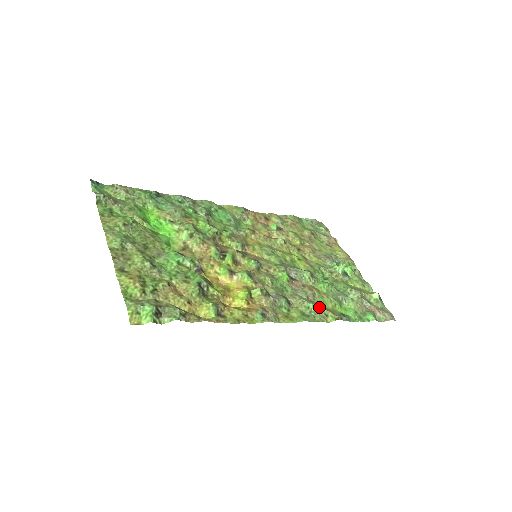
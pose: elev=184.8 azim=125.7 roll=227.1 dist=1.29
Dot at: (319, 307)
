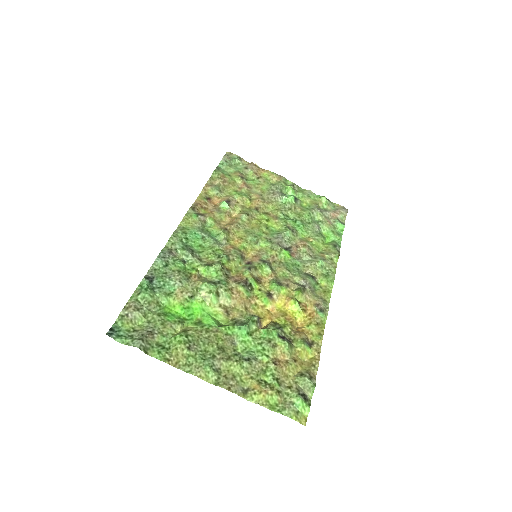
Dot at: (324, 258)
